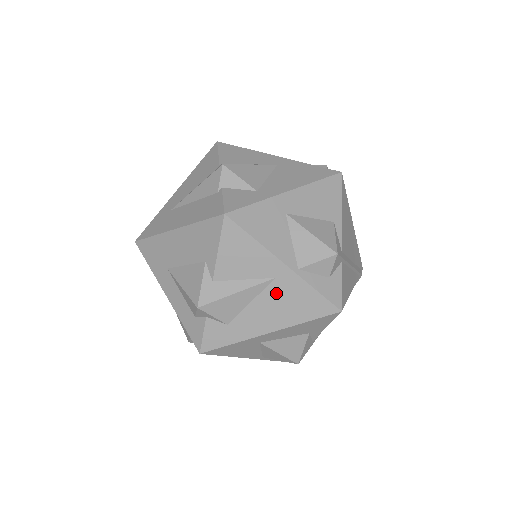
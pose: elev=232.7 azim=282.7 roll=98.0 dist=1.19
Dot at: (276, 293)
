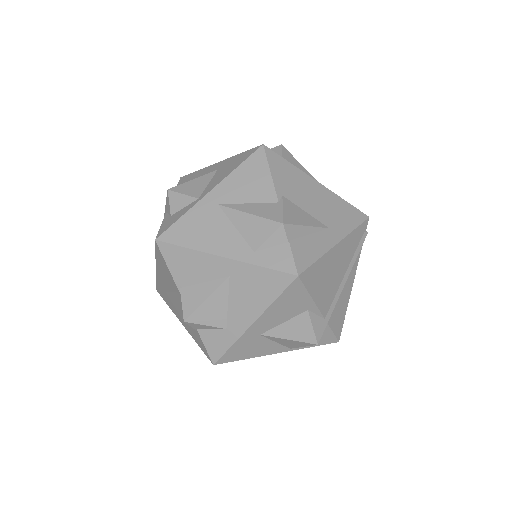
Dot at: occluded
